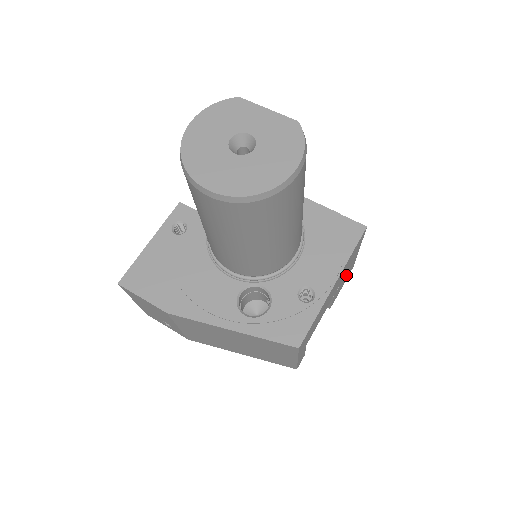
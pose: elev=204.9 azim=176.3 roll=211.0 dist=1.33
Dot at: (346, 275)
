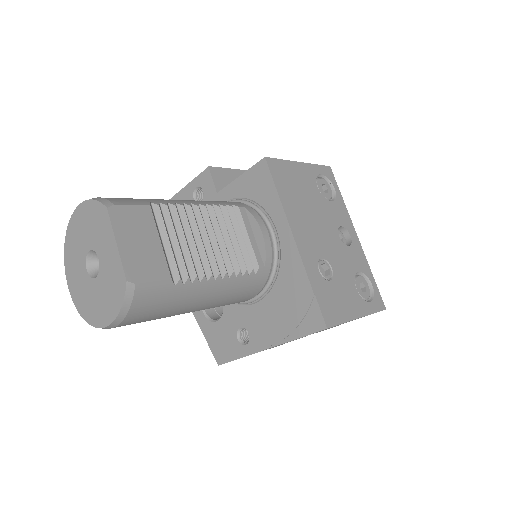
Dot at: occluded
